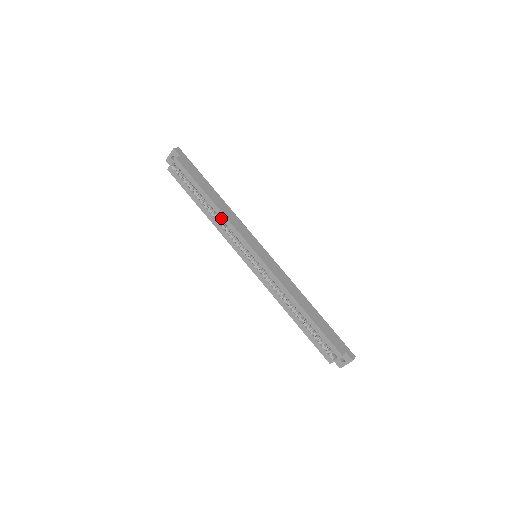
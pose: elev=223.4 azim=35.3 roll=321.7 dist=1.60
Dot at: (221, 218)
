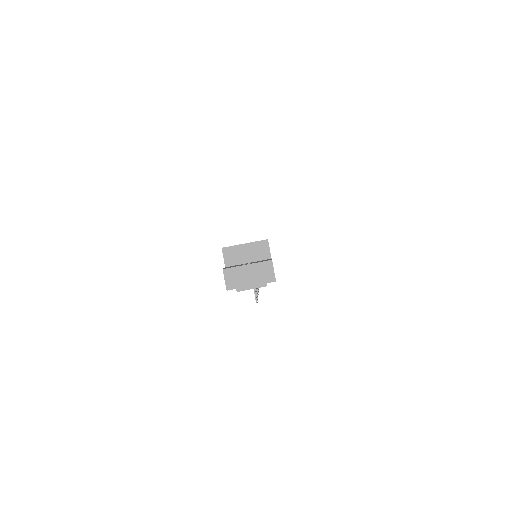
Dot at: occluded
